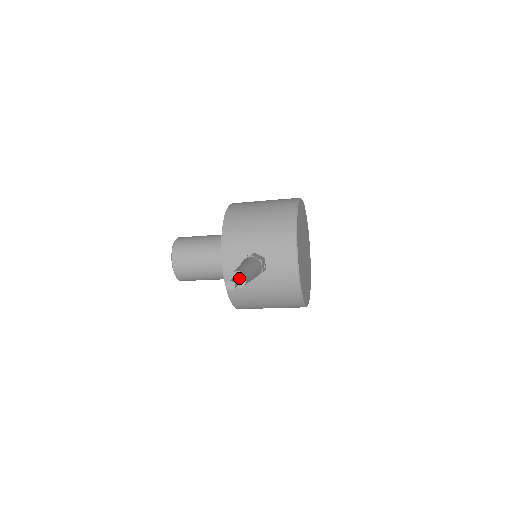
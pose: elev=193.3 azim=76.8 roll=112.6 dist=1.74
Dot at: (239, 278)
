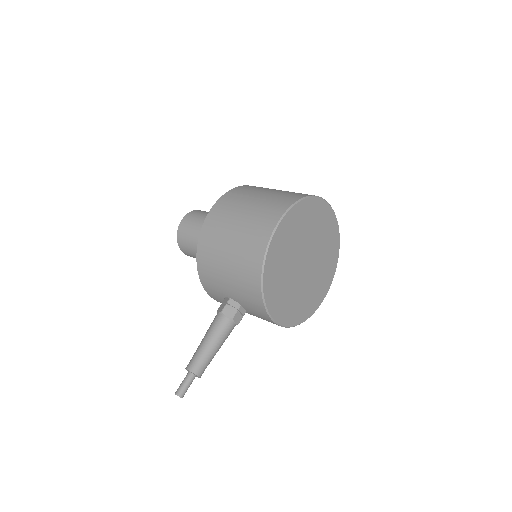
Dot at: (190, 379)
